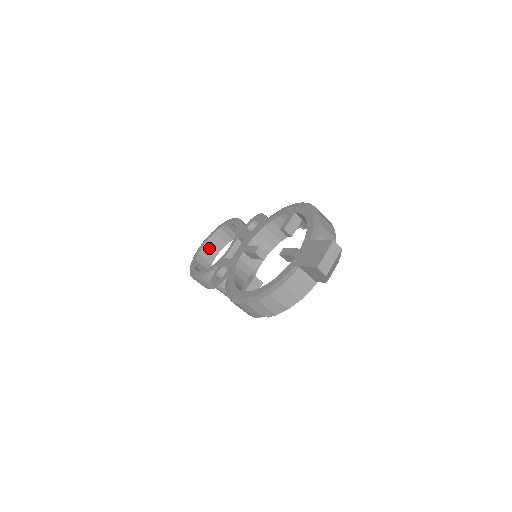
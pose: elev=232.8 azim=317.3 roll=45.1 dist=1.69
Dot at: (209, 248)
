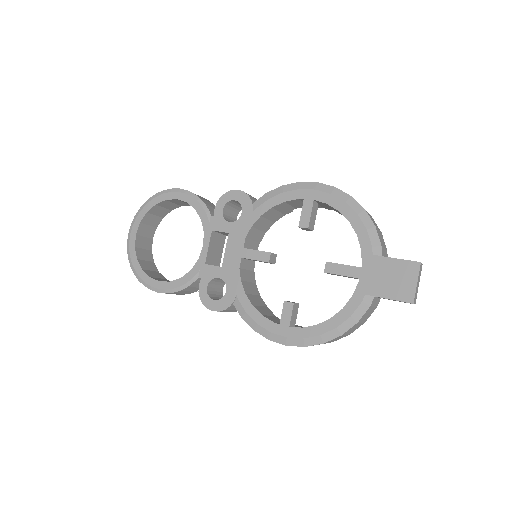
Dot at: (143, 232)
